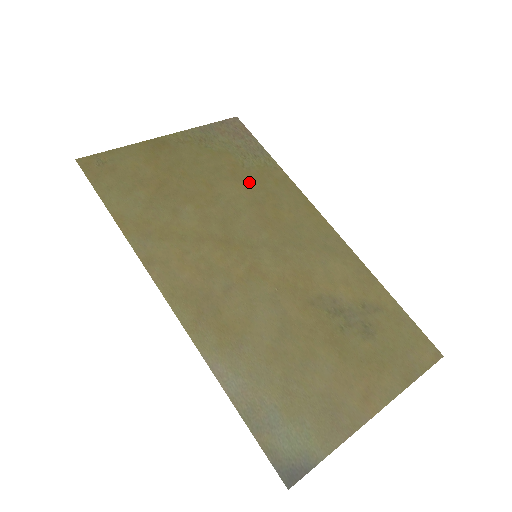
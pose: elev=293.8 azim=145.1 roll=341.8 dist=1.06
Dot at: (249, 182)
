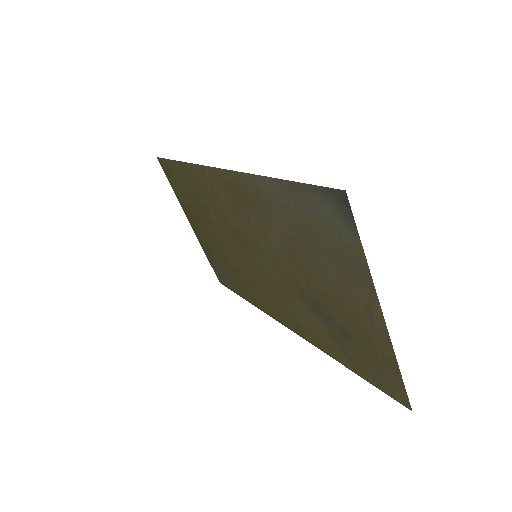
Dot at: (237, 273)
